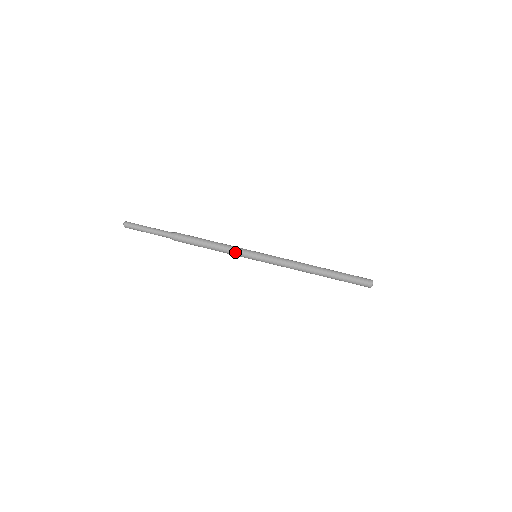
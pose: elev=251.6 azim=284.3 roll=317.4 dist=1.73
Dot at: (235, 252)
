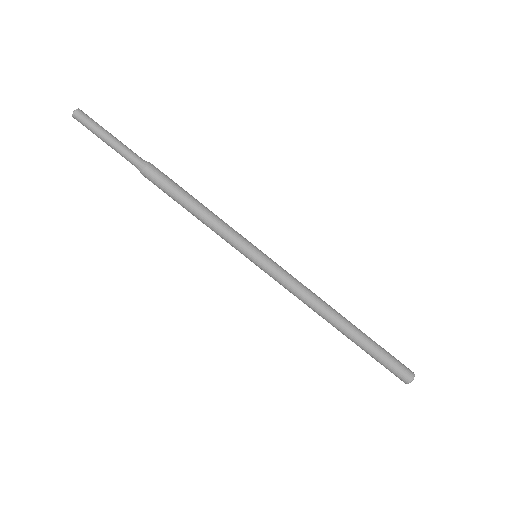
Dot at: (226, 236)
